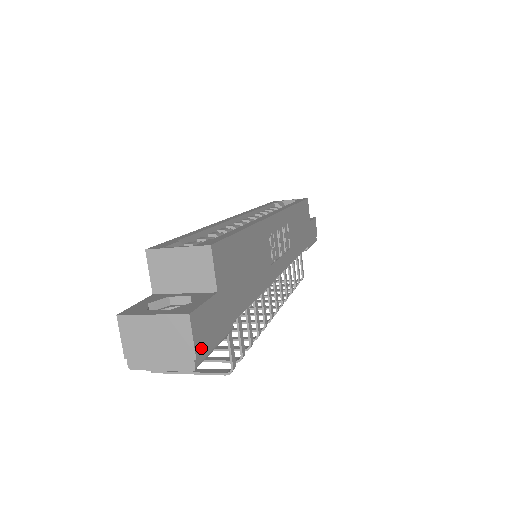
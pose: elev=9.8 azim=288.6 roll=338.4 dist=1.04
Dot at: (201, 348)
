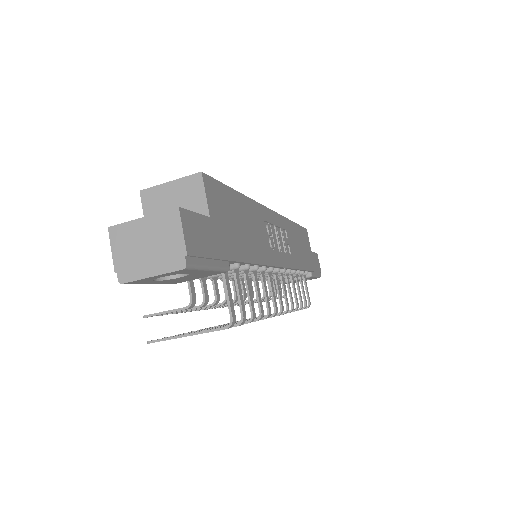
Dot at: (192, 249)
